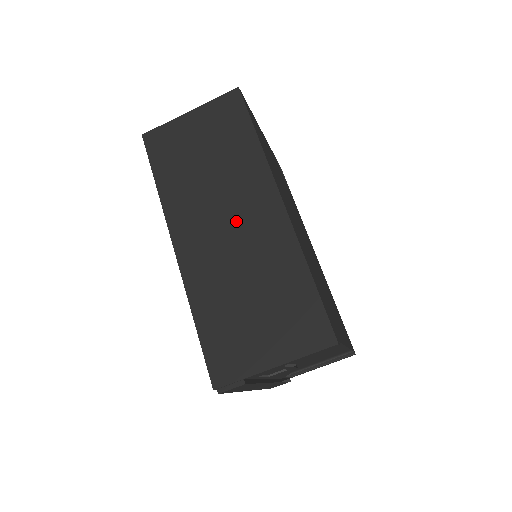
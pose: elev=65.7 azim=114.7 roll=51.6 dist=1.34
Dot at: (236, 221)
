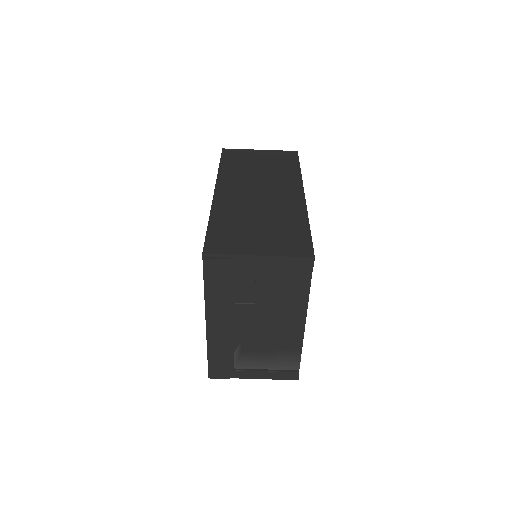
Dot at: (267, 192)
